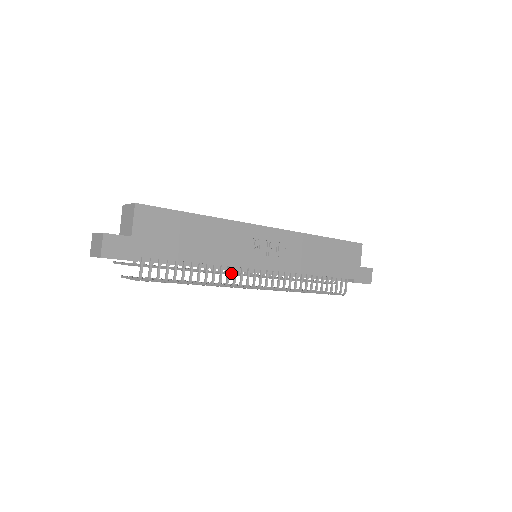
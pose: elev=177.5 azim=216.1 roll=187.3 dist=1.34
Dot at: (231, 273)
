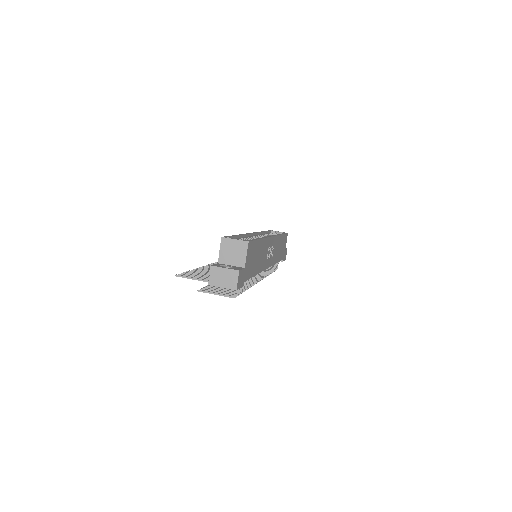
Dot at: occluded
